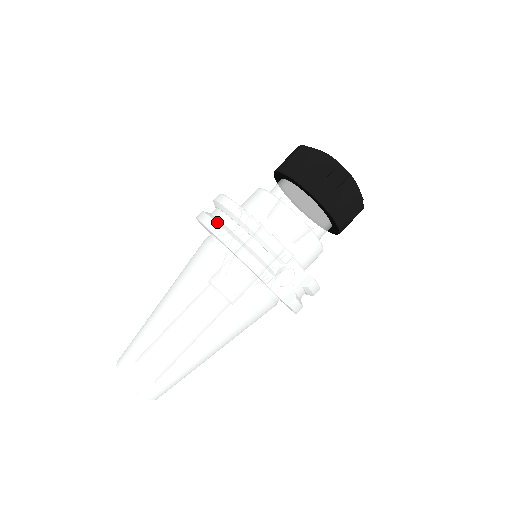
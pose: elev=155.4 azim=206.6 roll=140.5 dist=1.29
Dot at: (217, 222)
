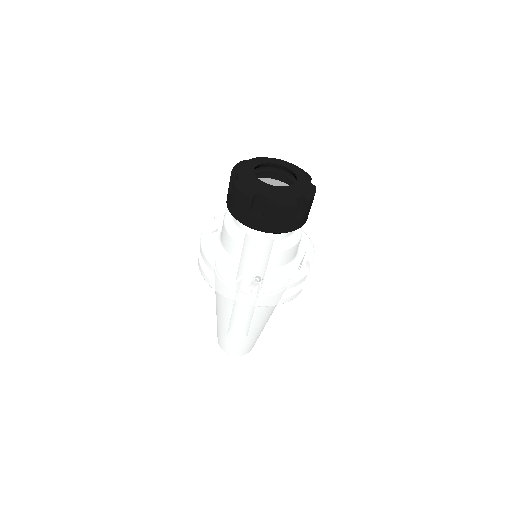
Dot at: (247, 299)
